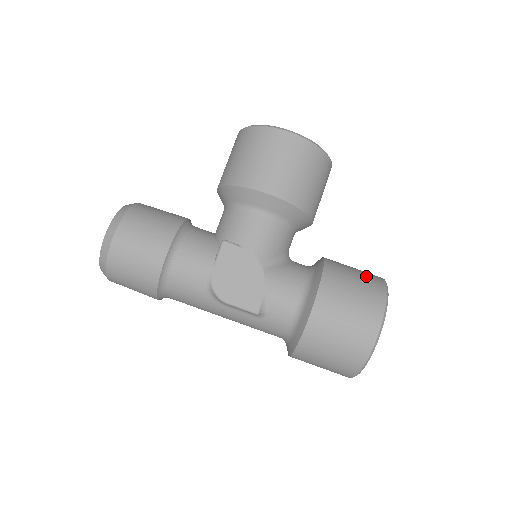
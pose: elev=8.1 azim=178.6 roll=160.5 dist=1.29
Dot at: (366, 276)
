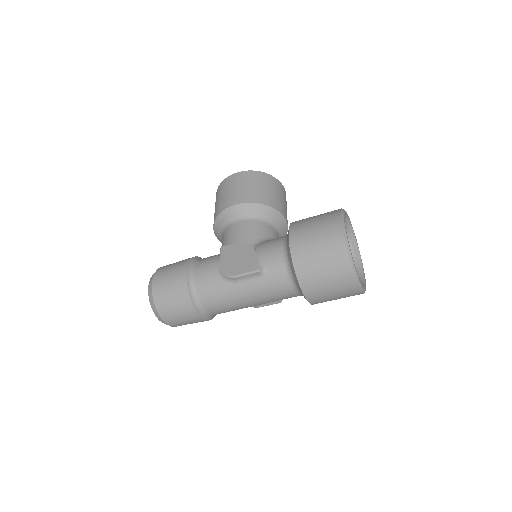
Dot at: occluded
